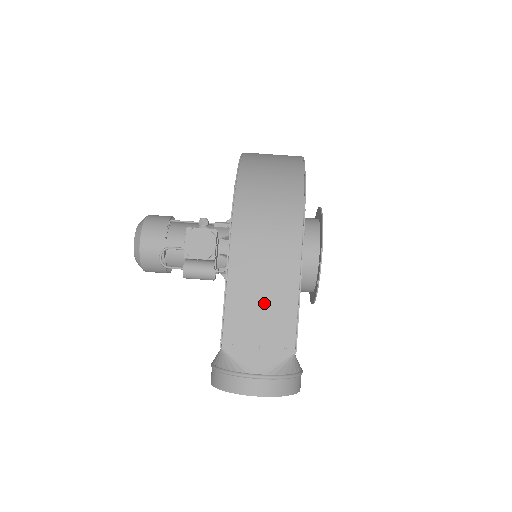
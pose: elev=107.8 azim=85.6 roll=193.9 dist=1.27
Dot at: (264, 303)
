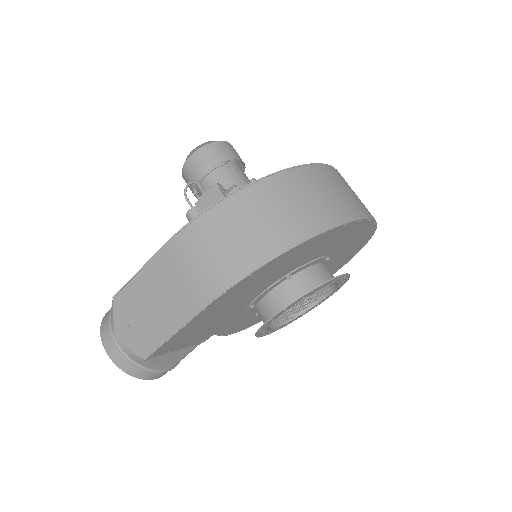
Dot at: (156, 305)
